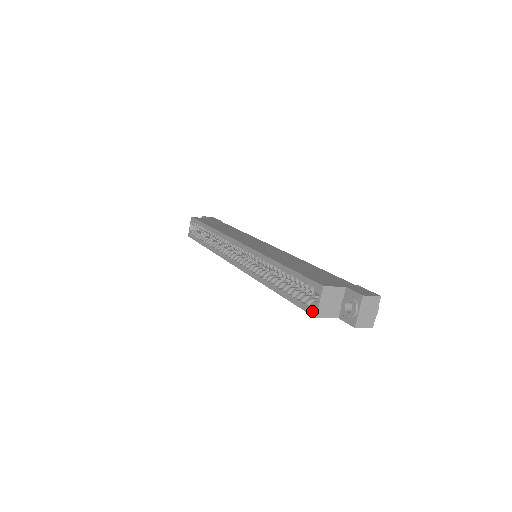
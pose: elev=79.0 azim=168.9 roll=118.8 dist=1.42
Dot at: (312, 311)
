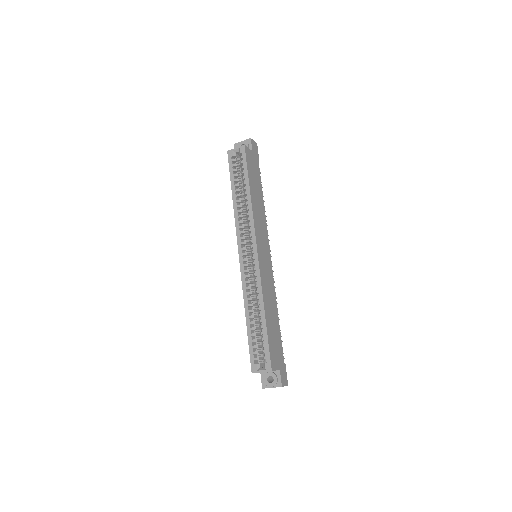
Dot at: (254, 368)
